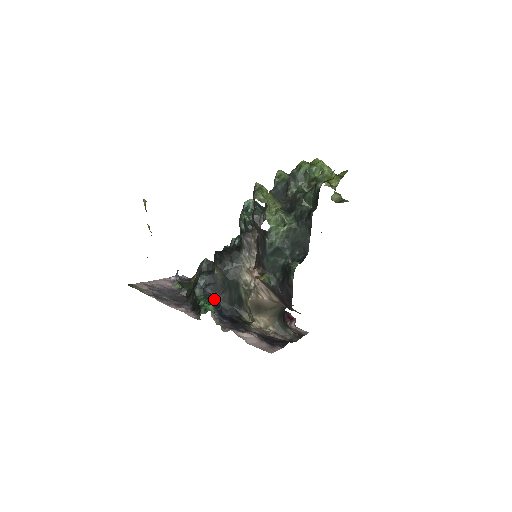
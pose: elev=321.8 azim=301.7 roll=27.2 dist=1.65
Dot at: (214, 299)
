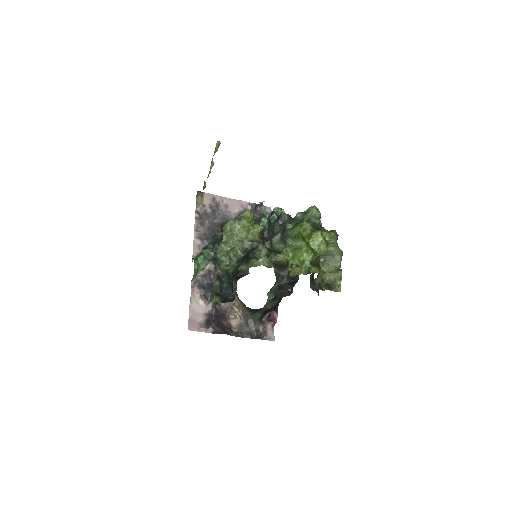
Dot at: occluded
